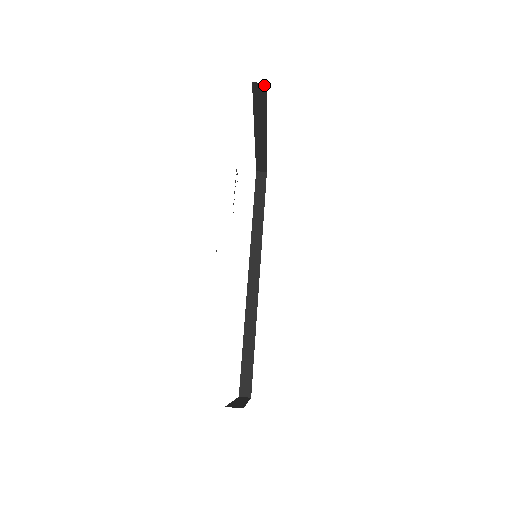
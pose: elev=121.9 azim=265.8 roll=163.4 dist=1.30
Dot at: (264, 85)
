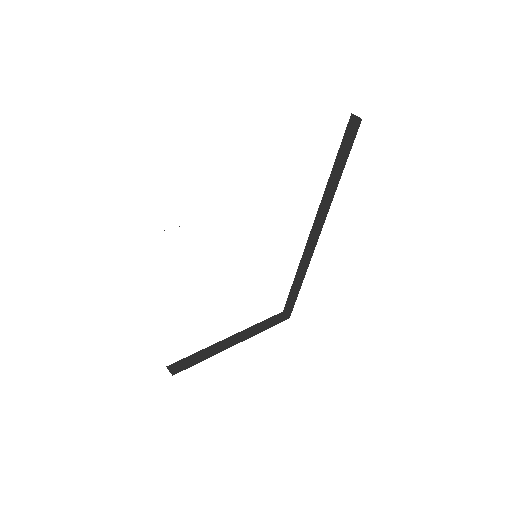
Dot at: occluded
